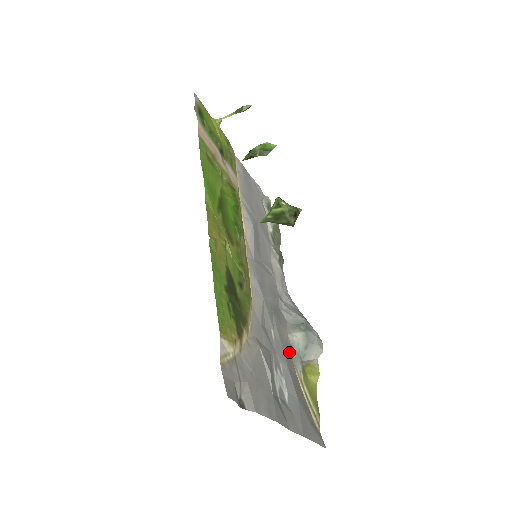
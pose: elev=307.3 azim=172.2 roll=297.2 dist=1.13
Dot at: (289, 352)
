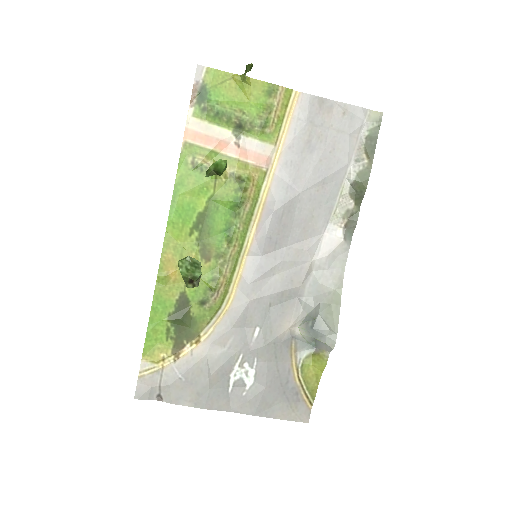
Dot at: (285, 344)
